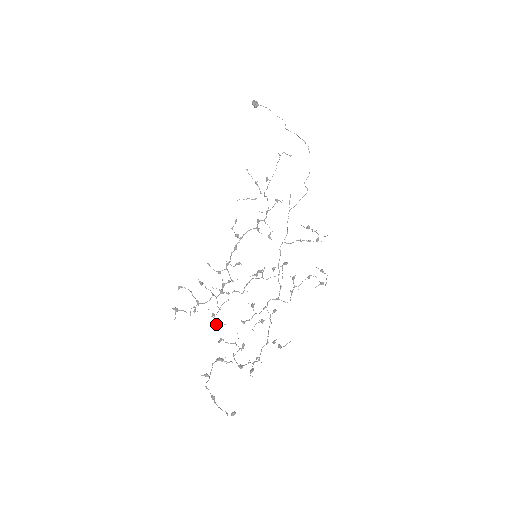
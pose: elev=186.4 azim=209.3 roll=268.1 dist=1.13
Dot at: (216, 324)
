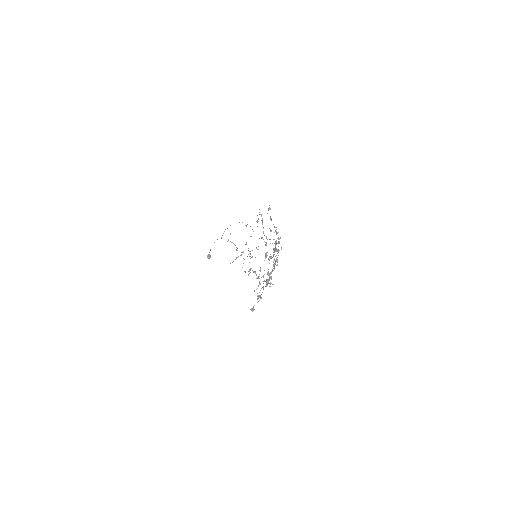
Dot at: occluded
